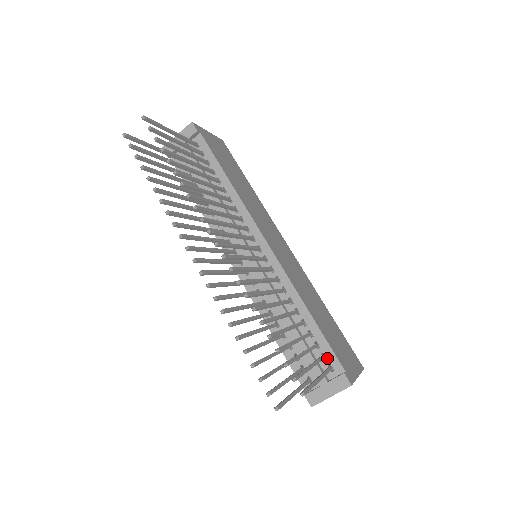
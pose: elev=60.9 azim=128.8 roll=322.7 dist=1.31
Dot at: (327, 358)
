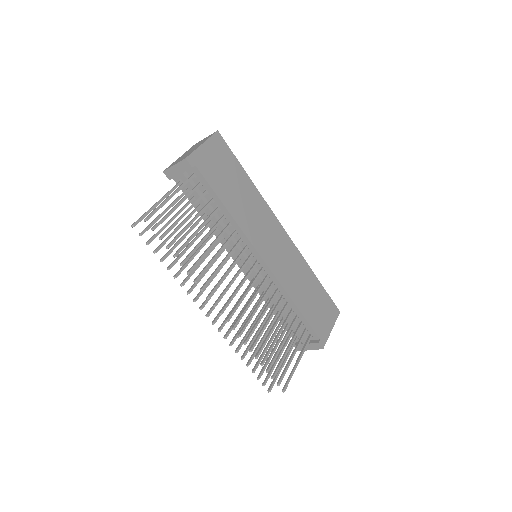
Dot at: (308, 330)
